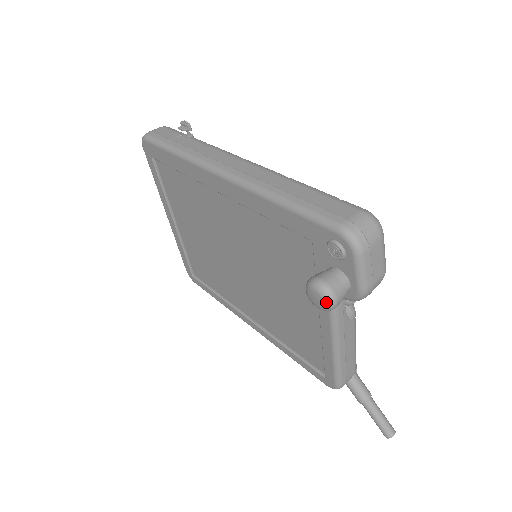
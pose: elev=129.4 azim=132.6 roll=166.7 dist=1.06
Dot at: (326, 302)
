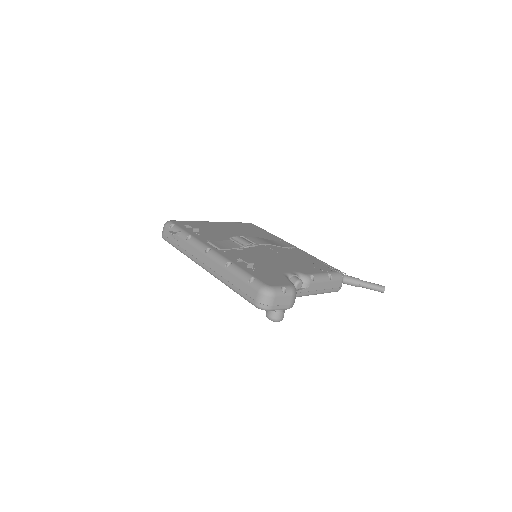
Dot at: occluded
